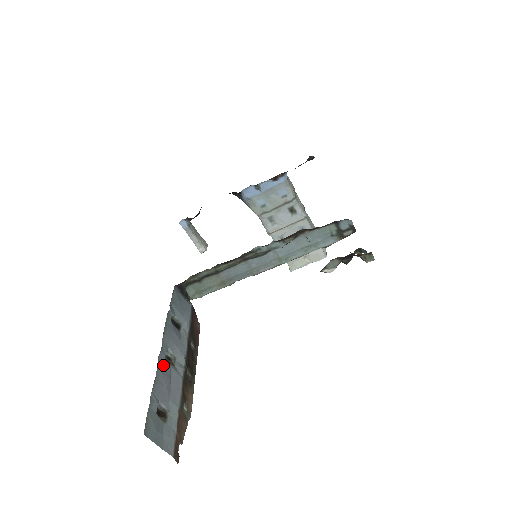
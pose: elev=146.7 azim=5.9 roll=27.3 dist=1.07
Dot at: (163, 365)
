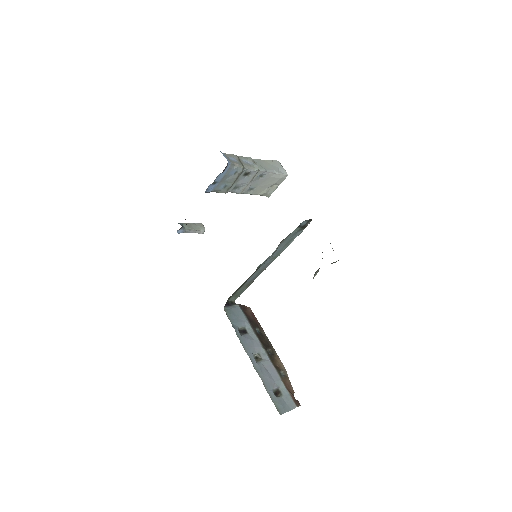
Dot at: (259, 368)
